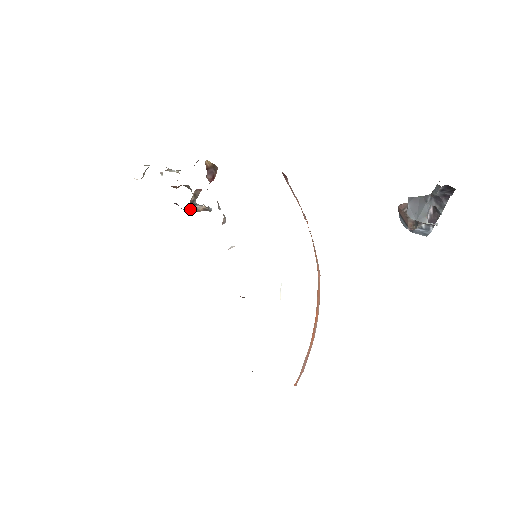
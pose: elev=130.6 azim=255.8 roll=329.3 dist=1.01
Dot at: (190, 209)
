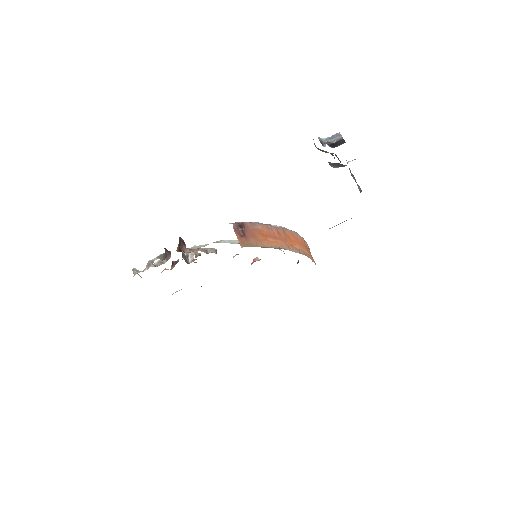
Dot at: (186, 259)
